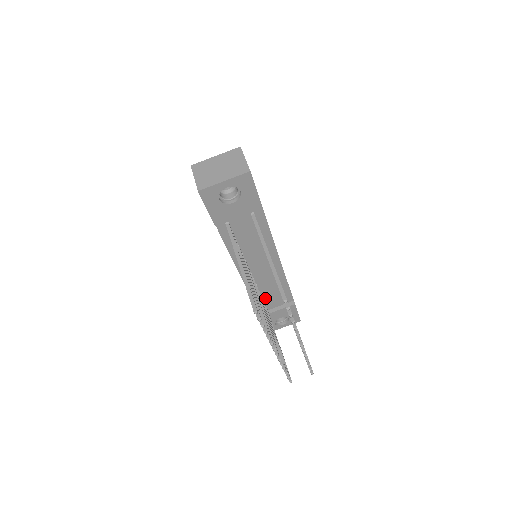
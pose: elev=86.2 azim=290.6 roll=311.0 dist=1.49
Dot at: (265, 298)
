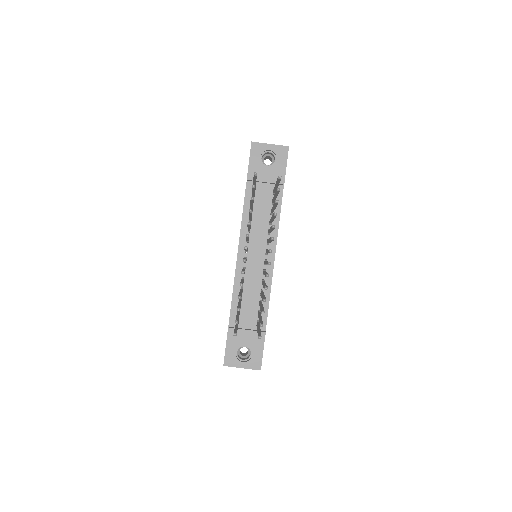
Dot at: (243, 305)
